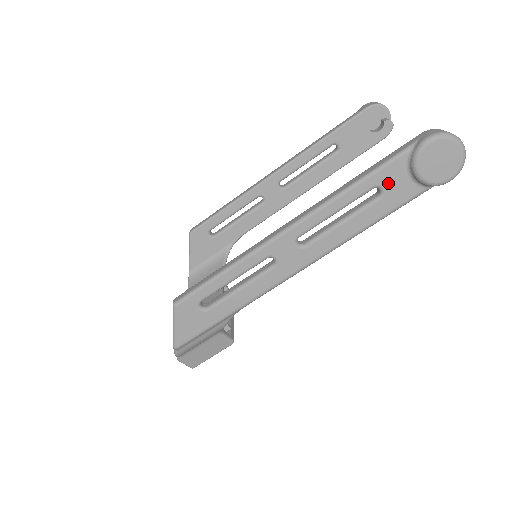
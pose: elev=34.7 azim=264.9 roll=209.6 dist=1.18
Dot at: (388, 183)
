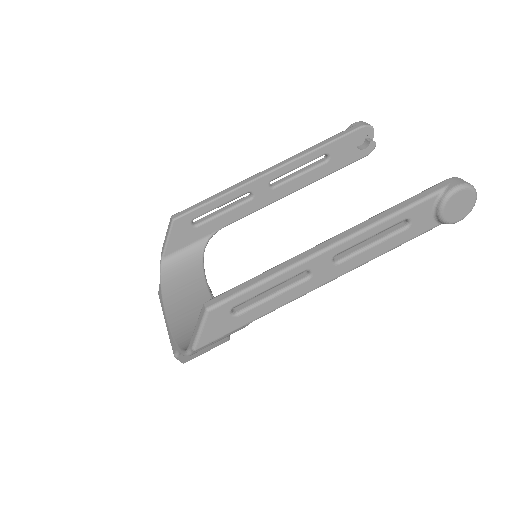
Dot at: (416, 217)
